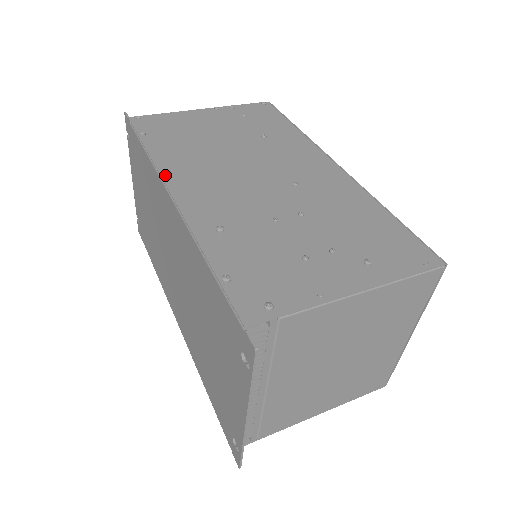
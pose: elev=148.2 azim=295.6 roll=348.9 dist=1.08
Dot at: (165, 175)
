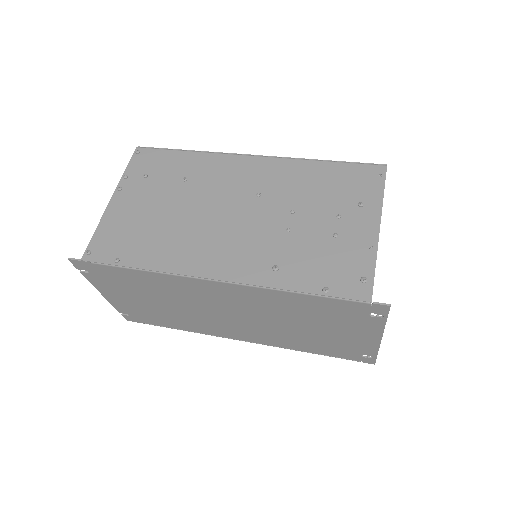
Dot at: (187, 272)
